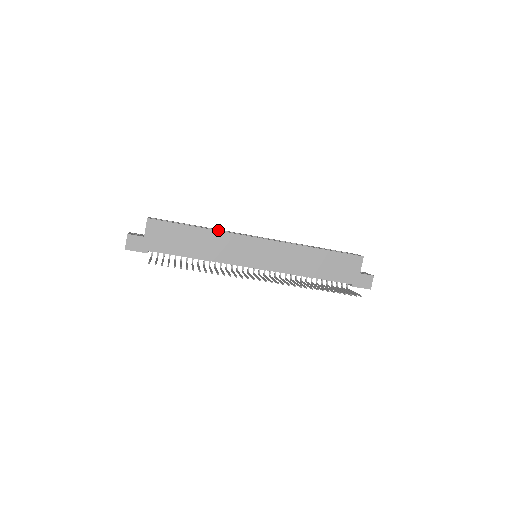
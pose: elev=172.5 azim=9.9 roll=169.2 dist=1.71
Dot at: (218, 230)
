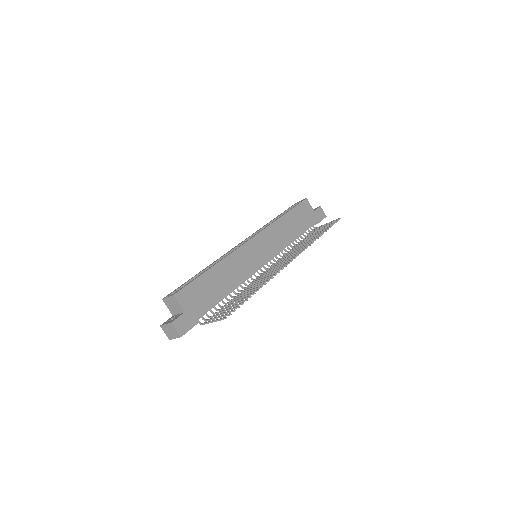
Dot at: (222, 258)
